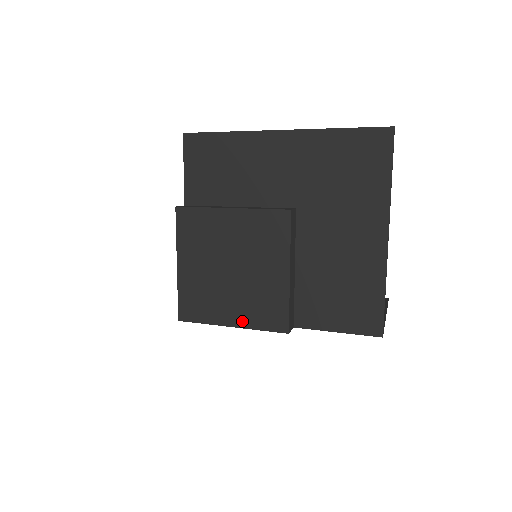
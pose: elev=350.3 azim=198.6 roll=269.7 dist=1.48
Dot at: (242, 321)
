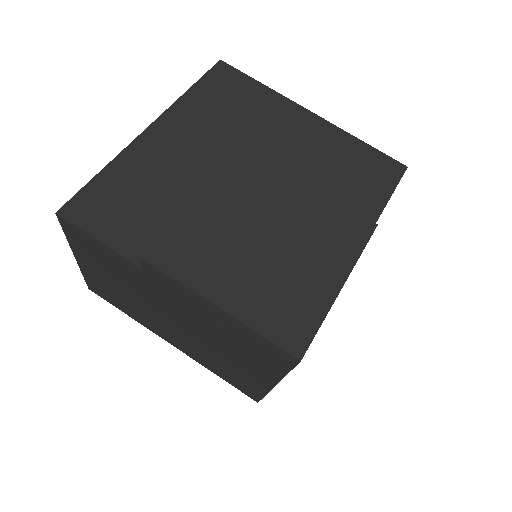
Dot at: (341, 268)
